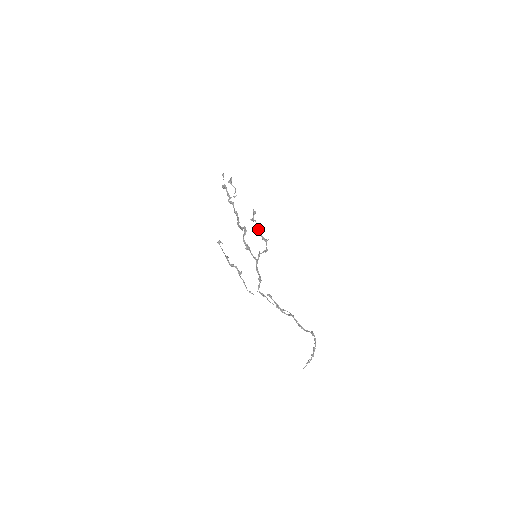
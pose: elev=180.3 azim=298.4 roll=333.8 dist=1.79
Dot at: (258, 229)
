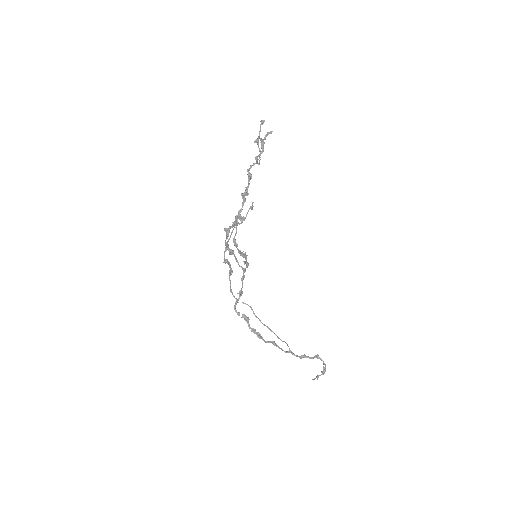
Dot at: (233, 242)
